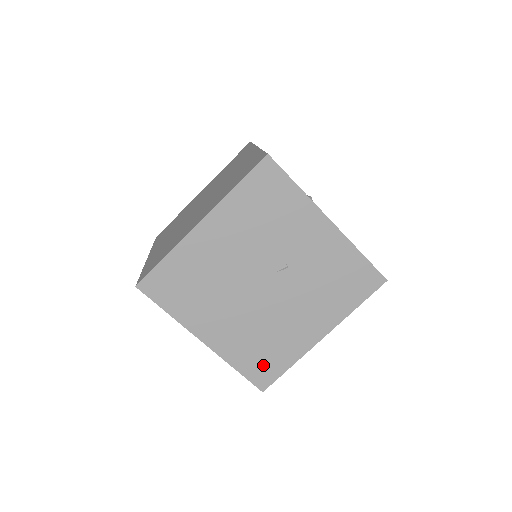
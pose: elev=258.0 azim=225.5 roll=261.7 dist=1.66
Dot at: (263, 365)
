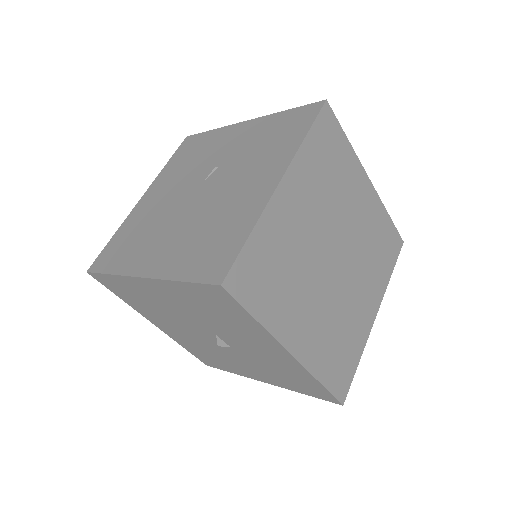
Dot at: (213, 255)
